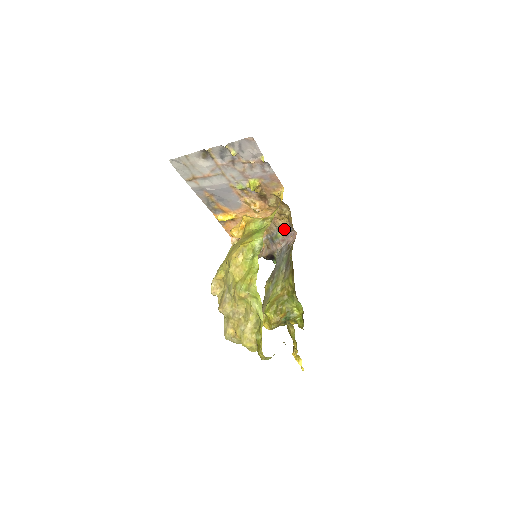
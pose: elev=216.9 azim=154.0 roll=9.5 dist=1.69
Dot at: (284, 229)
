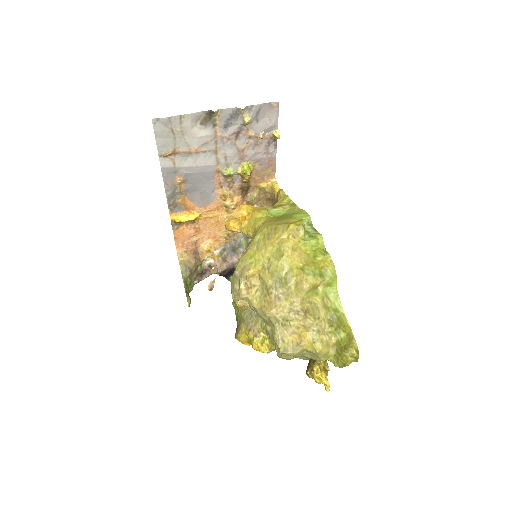
Dot at: occluded
